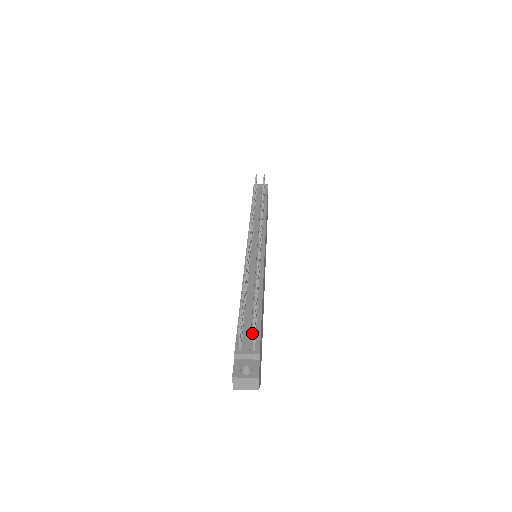
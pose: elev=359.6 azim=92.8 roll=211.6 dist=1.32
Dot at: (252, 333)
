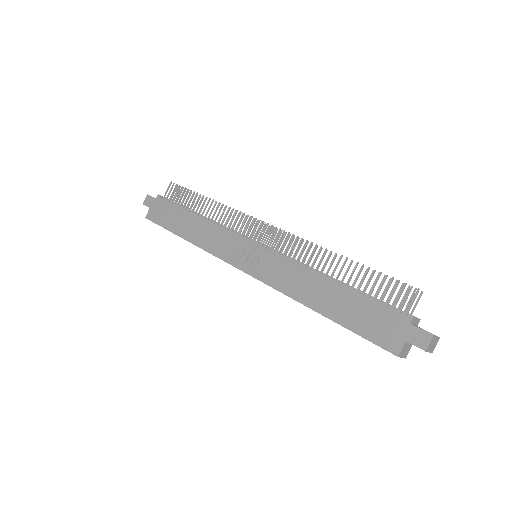
Dot at: occluded
